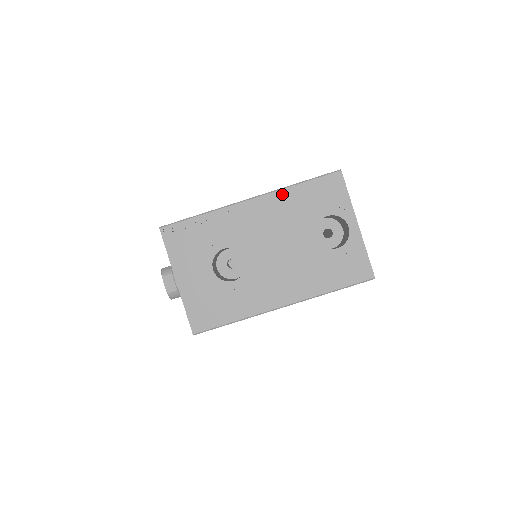
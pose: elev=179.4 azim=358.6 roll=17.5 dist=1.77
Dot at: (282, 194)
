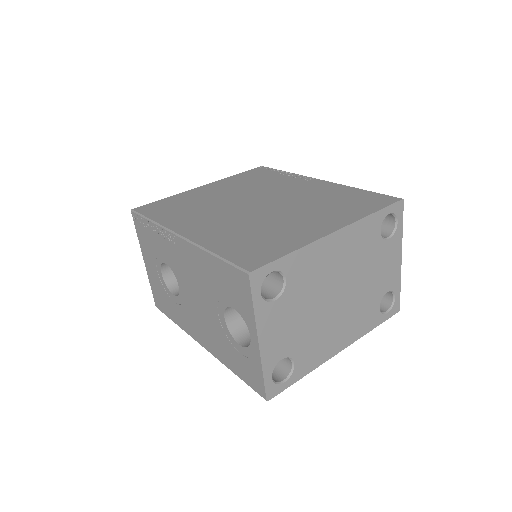
Dot at: (200, 253)
